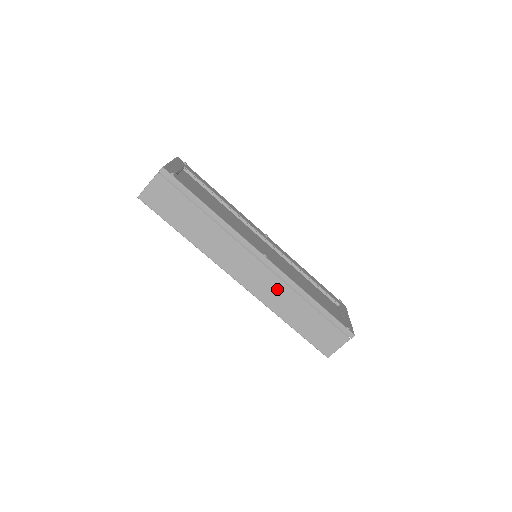
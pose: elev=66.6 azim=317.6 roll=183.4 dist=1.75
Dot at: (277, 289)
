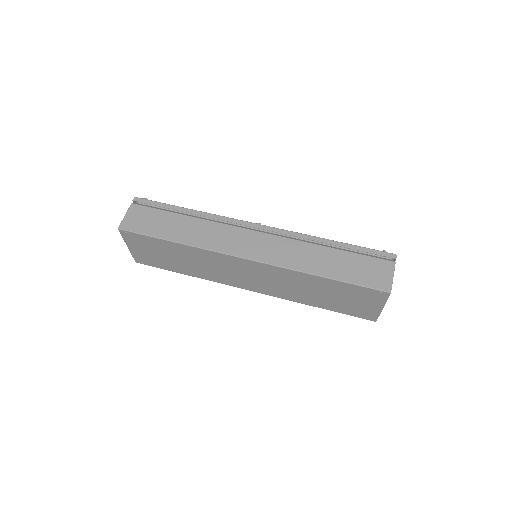
Dot at: (288, 247)
